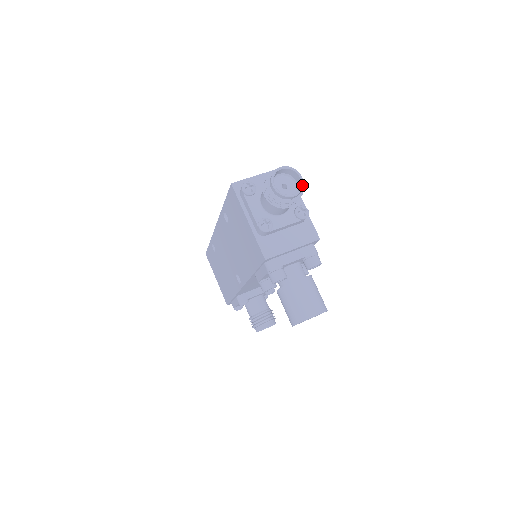
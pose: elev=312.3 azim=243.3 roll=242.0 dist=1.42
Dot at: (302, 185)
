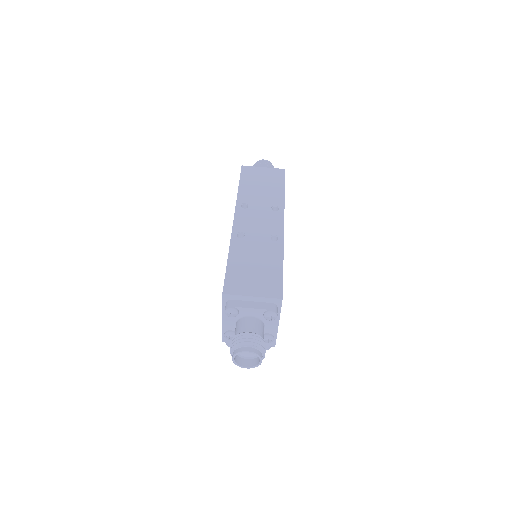
Dot at: occluded
